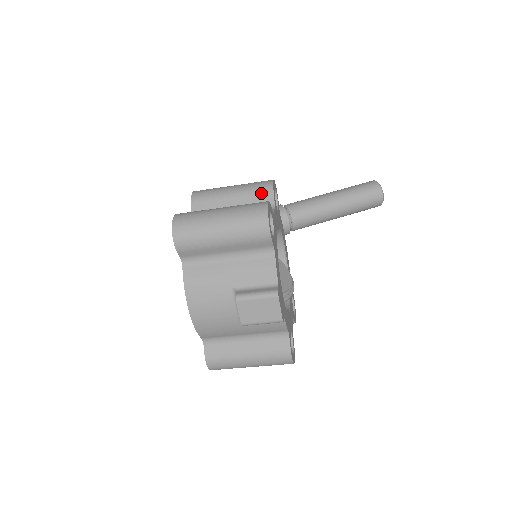
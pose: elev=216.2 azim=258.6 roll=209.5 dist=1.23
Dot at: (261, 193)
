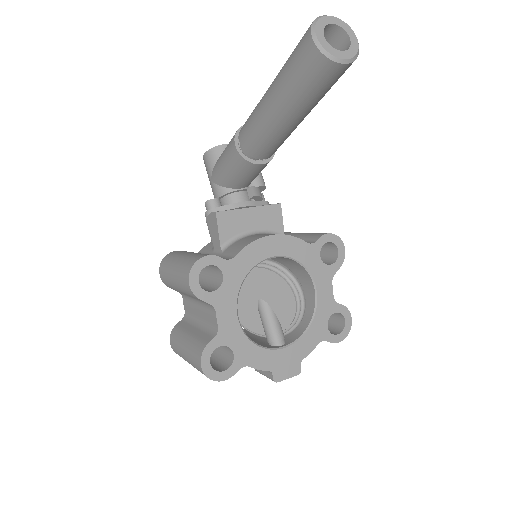
Dot at: (194, 297)
